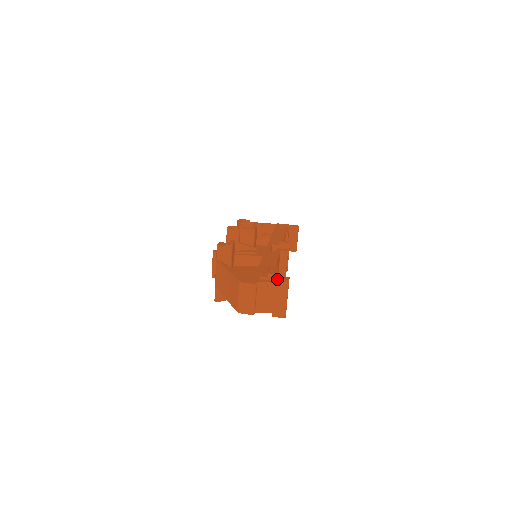
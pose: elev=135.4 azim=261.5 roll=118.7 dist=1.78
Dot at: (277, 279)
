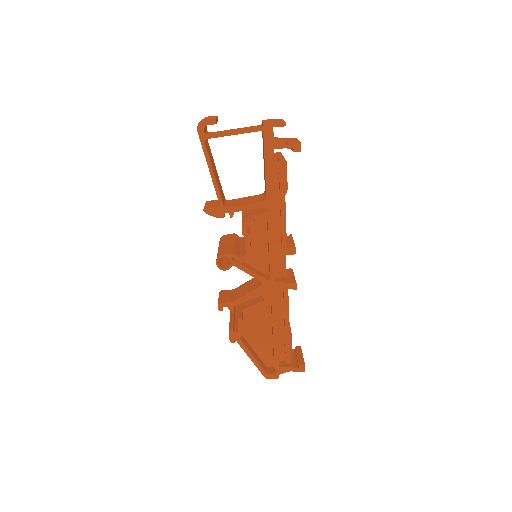
Dot at: occluded
